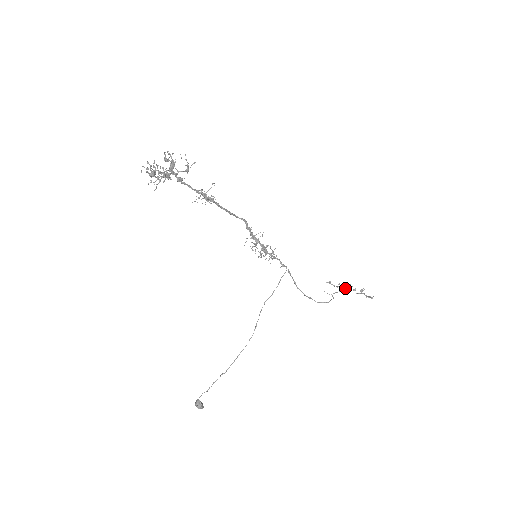
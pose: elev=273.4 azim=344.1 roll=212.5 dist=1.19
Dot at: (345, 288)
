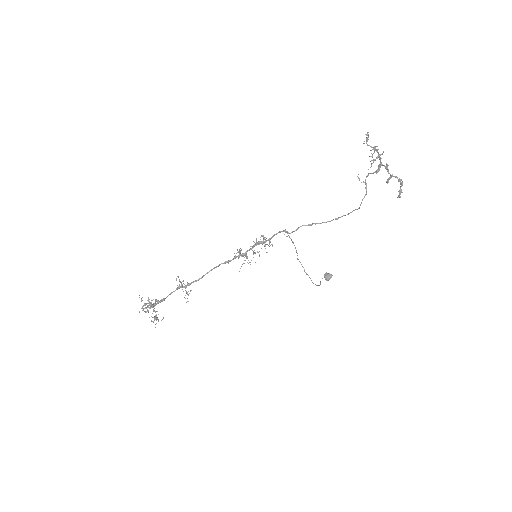
Dot at: (379, 159)
